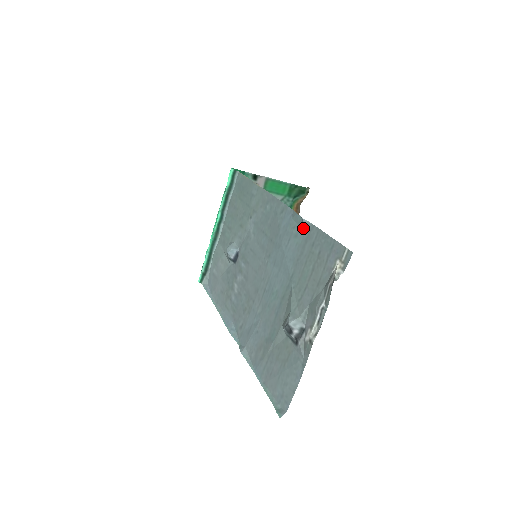
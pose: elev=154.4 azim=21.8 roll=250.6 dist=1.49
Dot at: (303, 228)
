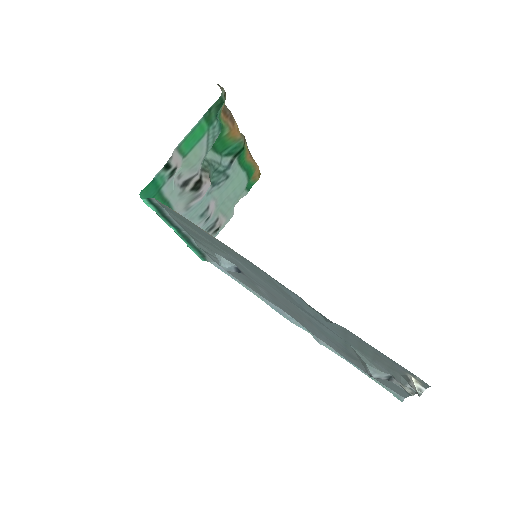
Dot at: (332, 322)
